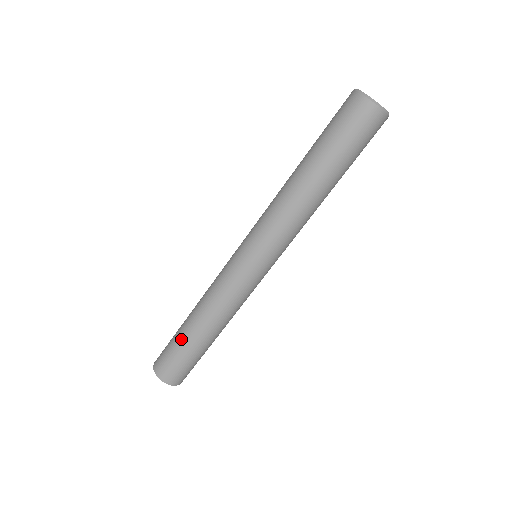
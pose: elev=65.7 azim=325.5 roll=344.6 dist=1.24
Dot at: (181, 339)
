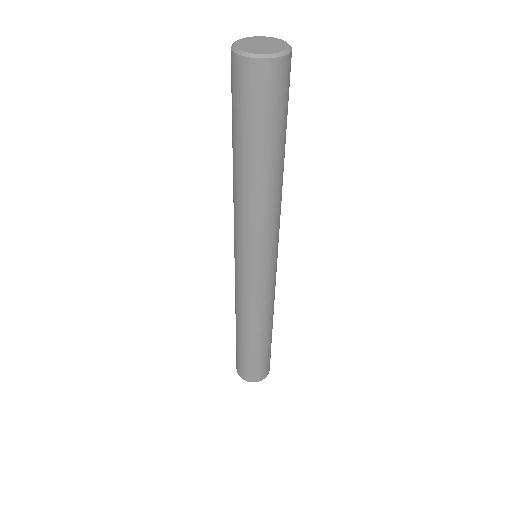
Dot at: (255, 353)
